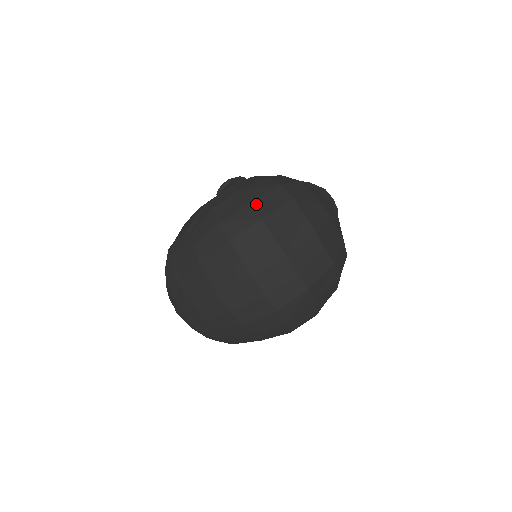
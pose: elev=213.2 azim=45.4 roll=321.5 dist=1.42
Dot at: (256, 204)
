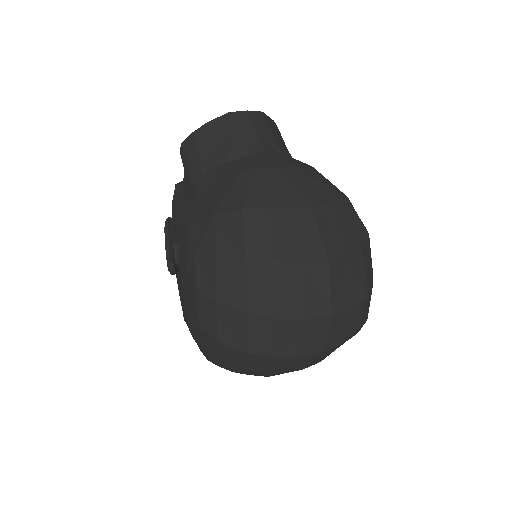
Dot at: (254, 307)
